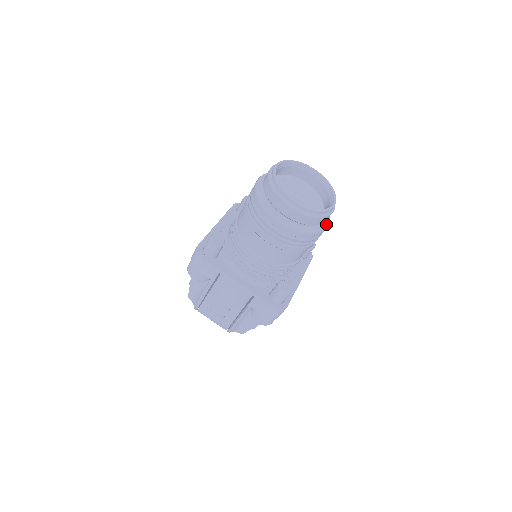
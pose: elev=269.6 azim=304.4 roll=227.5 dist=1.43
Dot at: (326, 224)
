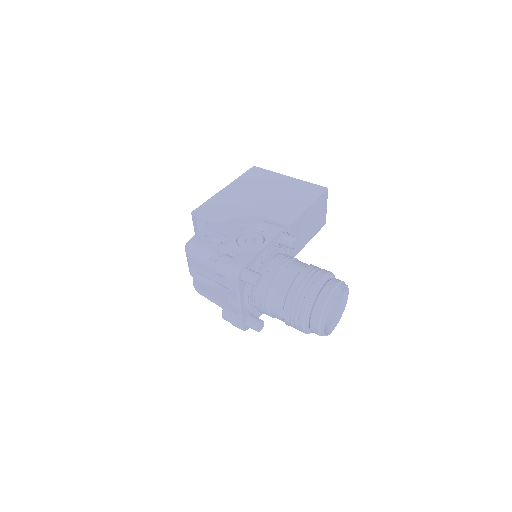
Dot at: occluded
